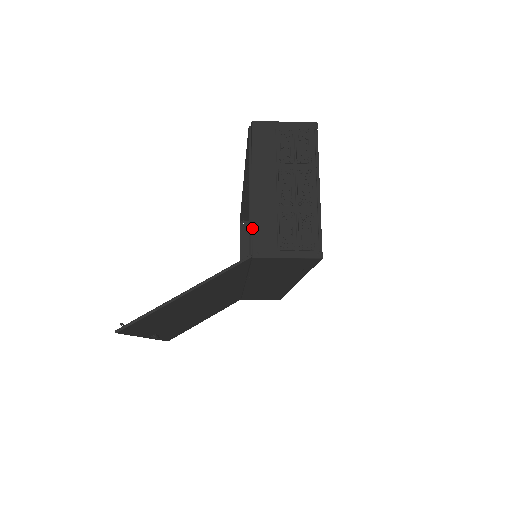
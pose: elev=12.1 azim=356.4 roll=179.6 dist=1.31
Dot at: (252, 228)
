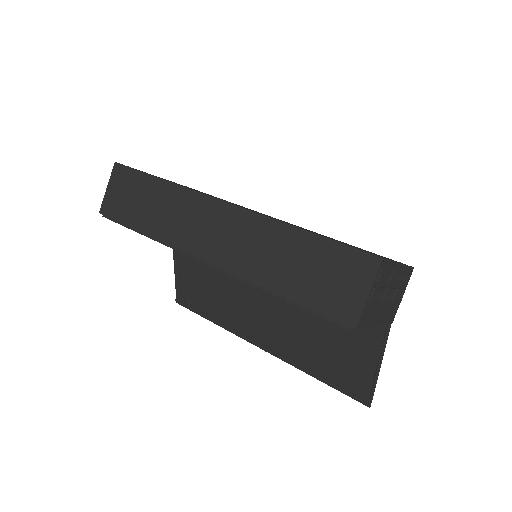
Dot at: occluded
